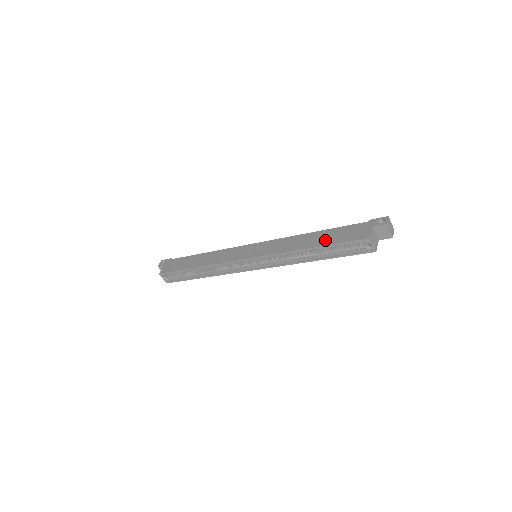
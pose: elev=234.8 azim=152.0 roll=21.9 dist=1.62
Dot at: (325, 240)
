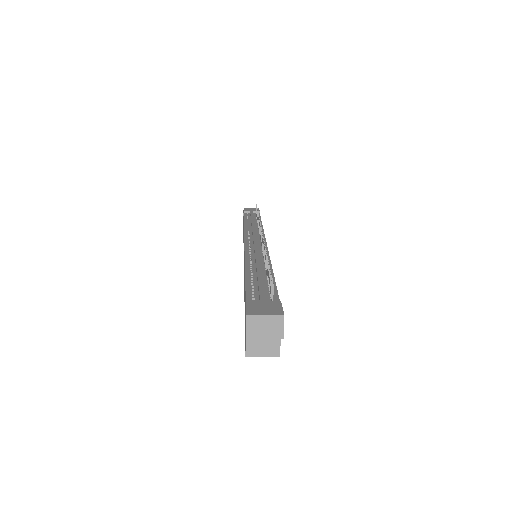
Dot at: occluded
